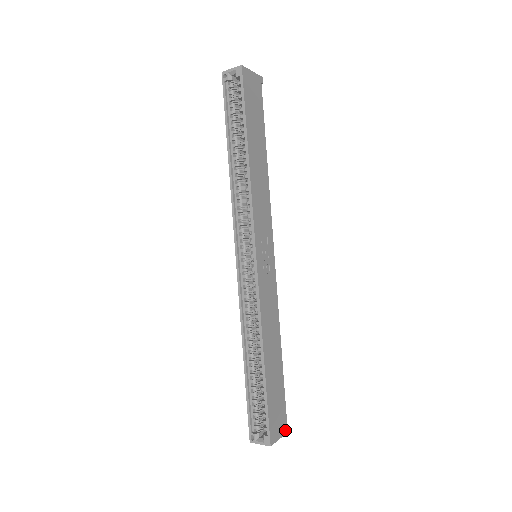
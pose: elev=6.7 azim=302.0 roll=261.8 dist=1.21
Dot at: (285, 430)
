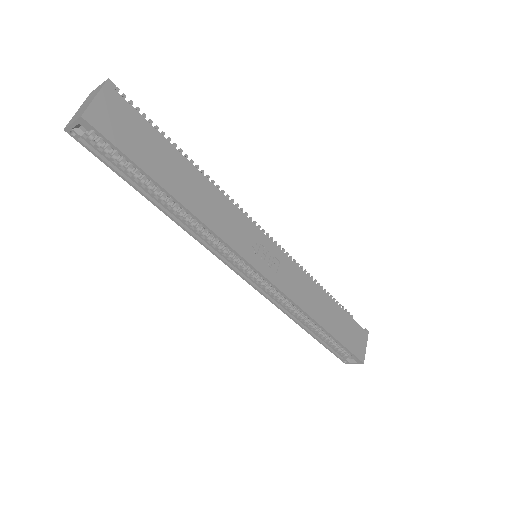
Dot at: (366, 336)
